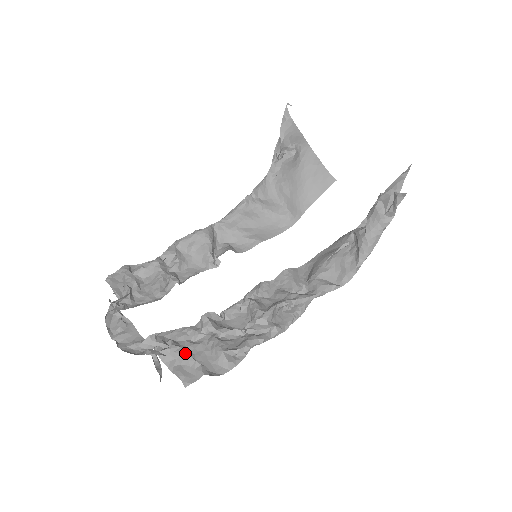
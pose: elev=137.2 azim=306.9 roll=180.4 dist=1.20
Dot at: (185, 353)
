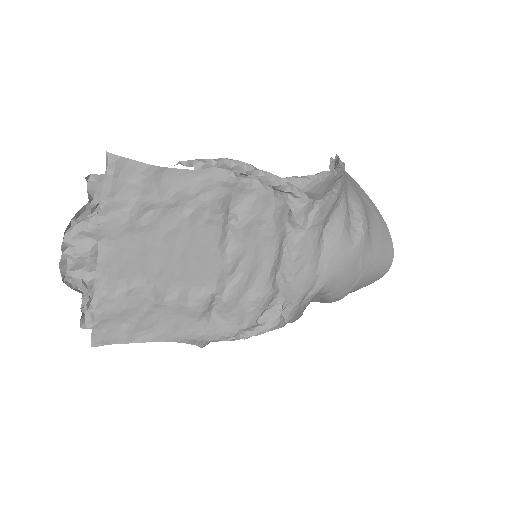
Dot at: occluded
